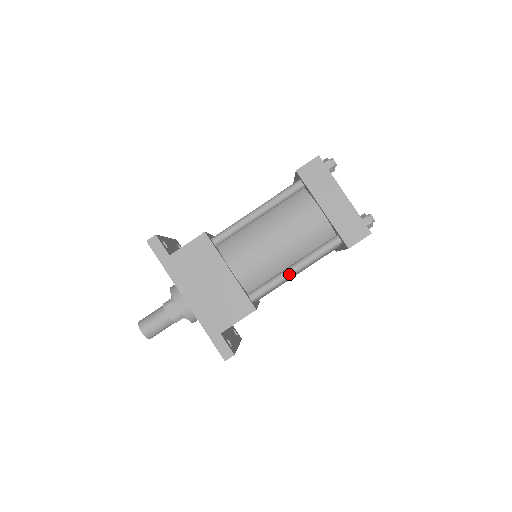
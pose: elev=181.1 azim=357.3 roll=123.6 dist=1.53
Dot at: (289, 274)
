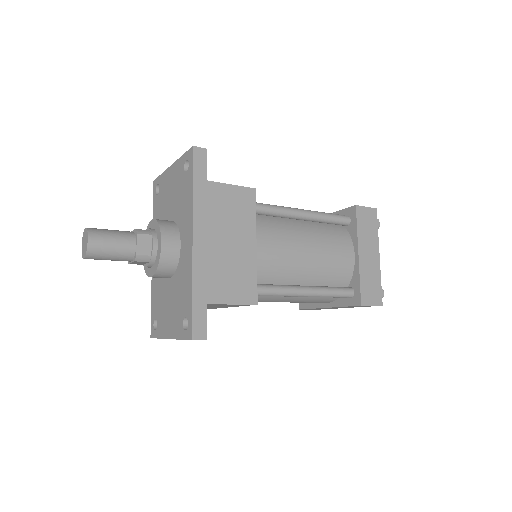
Dot at: (300, 292)
